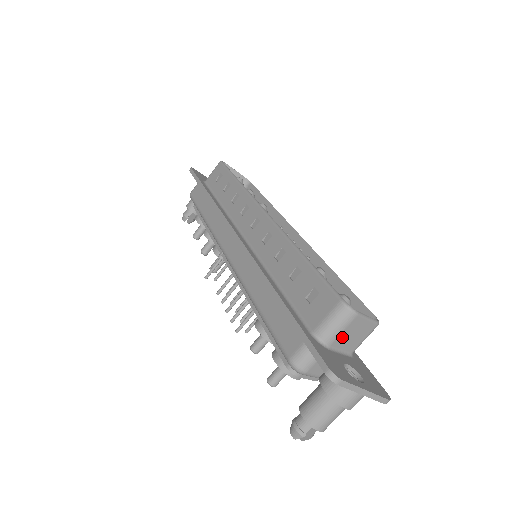
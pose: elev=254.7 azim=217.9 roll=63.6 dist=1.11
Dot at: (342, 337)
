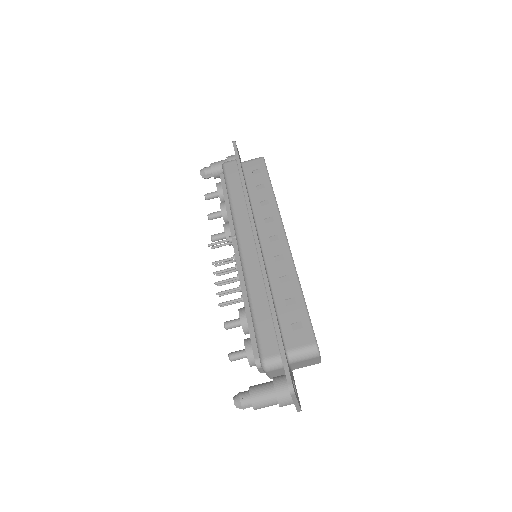
Dot at: (300, 362)
